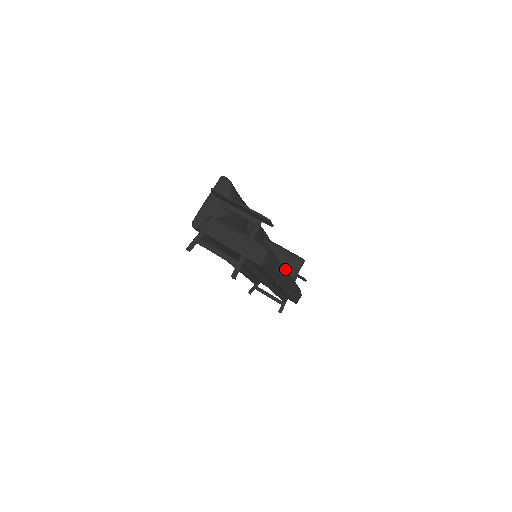
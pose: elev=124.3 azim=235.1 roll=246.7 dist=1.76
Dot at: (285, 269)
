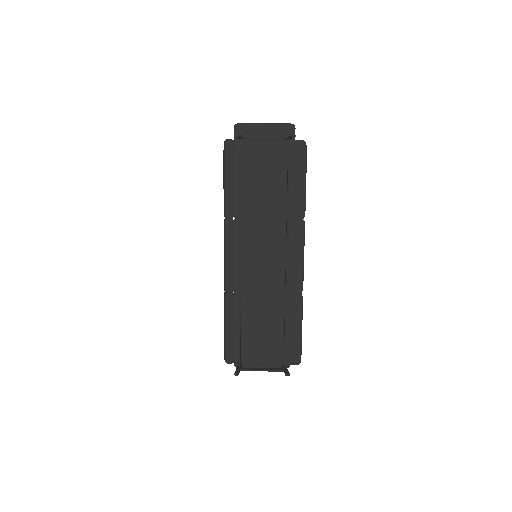
Dot at: occluded
